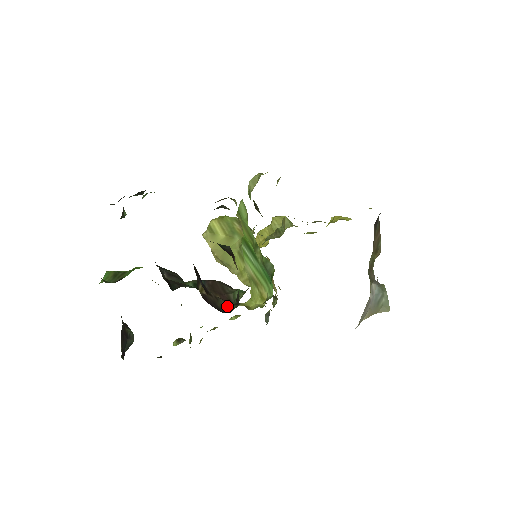
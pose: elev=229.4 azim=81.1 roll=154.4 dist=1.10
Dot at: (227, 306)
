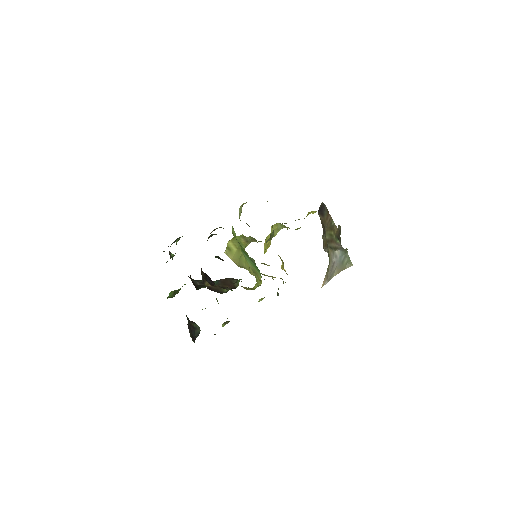
Dot at: (227, 290)
